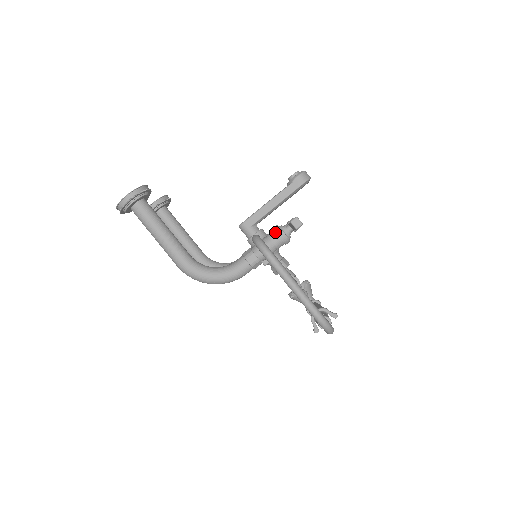
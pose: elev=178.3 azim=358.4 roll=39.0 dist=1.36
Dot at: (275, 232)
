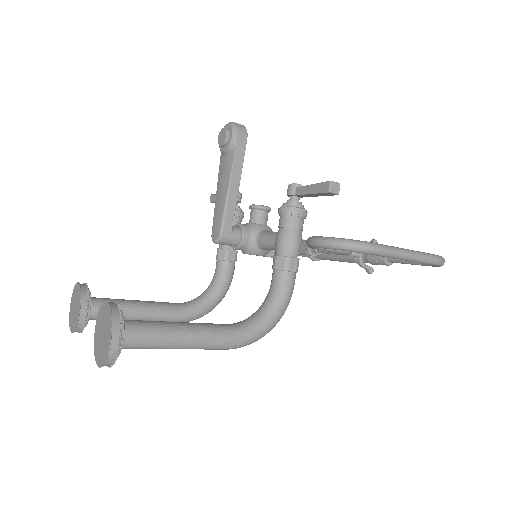
Dot at: (291, 216)
